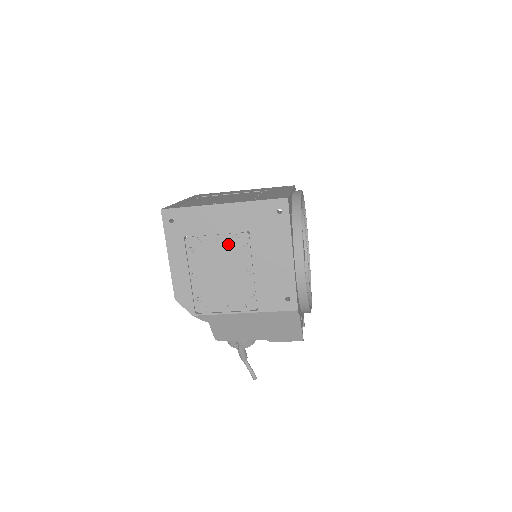
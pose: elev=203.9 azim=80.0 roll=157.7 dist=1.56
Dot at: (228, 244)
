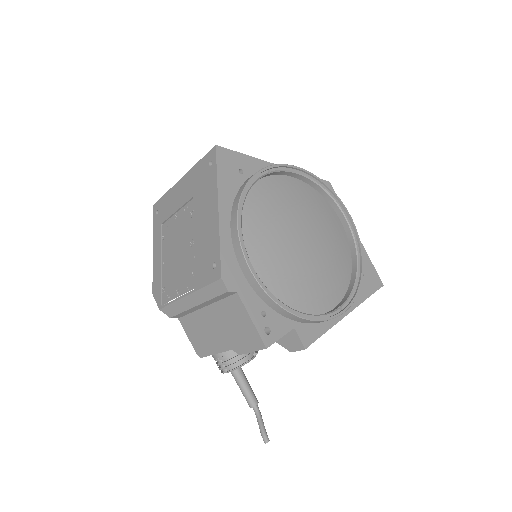
Dot at: (182, 218)
